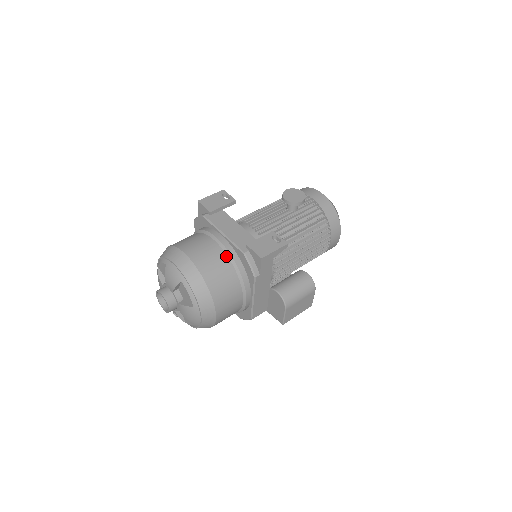
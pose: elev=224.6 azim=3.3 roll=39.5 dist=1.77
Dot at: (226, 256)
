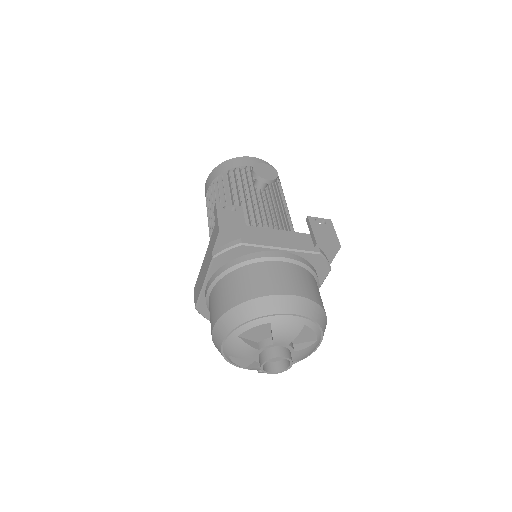
Dot at: (303, 269)
